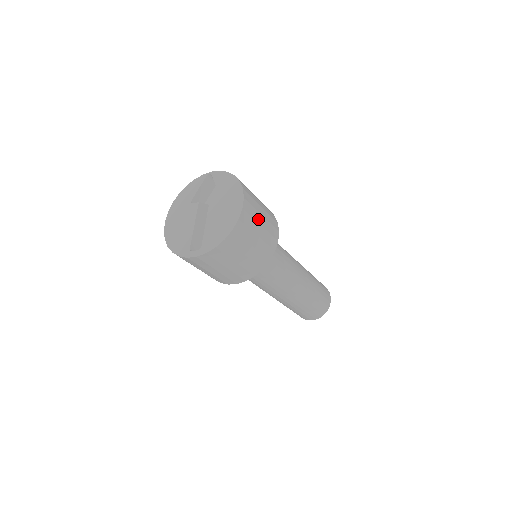
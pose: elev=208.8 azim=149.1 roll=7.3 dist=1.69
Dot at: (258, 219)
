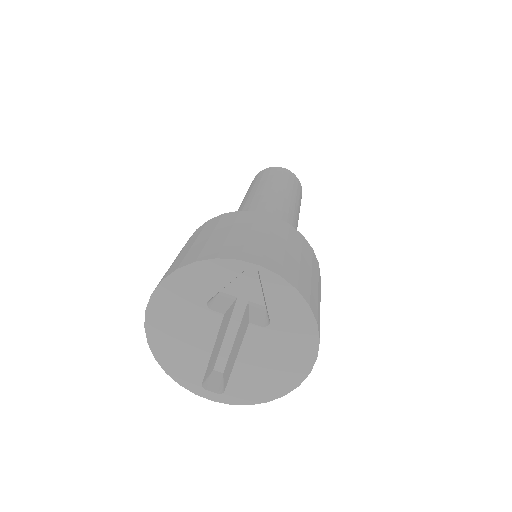
Dot at: occluded
